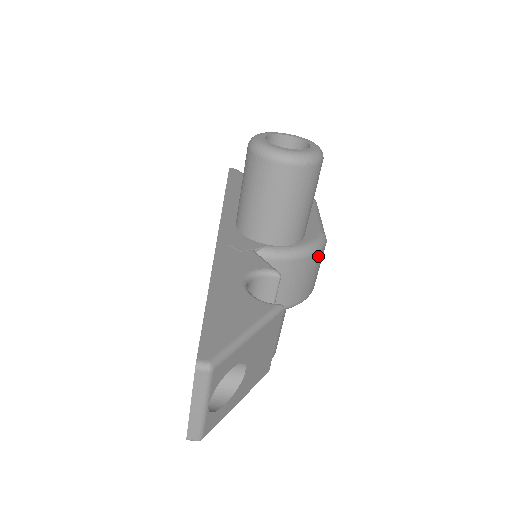
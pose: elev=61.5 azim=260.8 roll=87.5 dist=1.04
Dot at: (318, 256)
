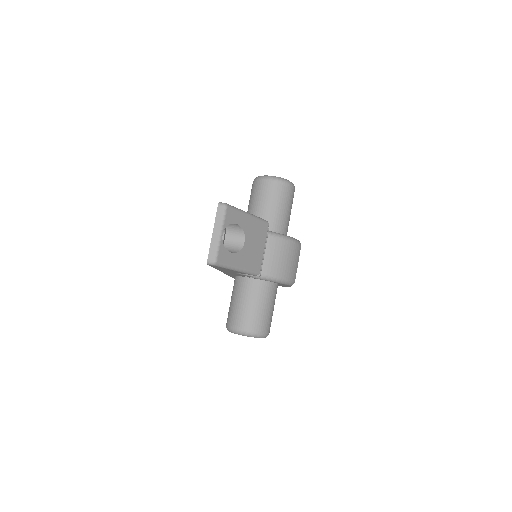
Dot at: (295, 247)
